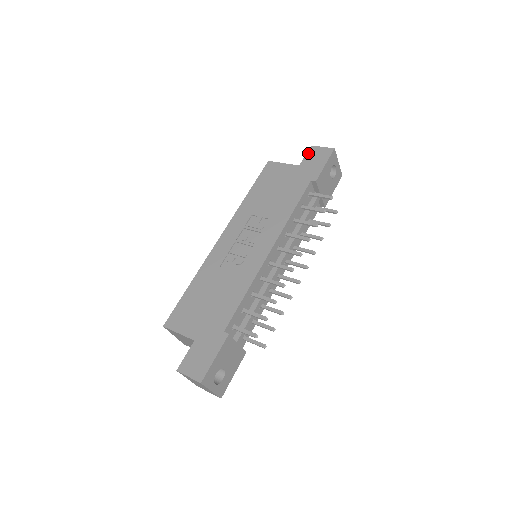
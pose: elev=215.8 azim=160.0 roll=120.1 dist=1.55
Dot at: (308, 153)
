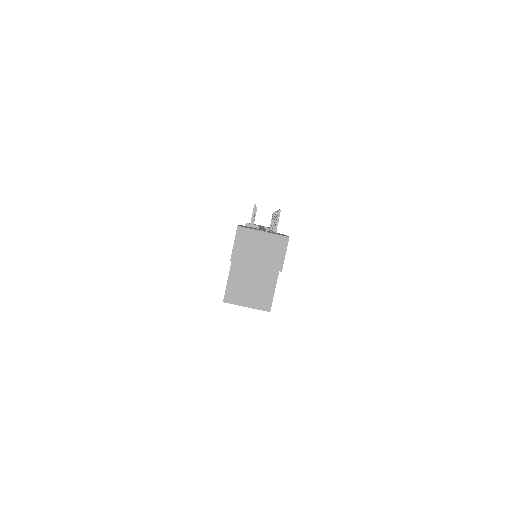
Dot at: occluded
